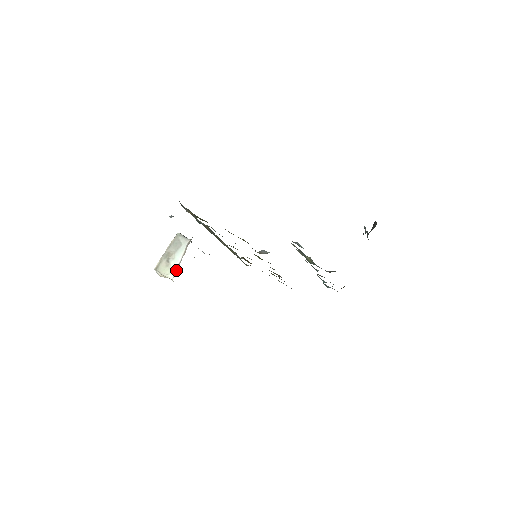
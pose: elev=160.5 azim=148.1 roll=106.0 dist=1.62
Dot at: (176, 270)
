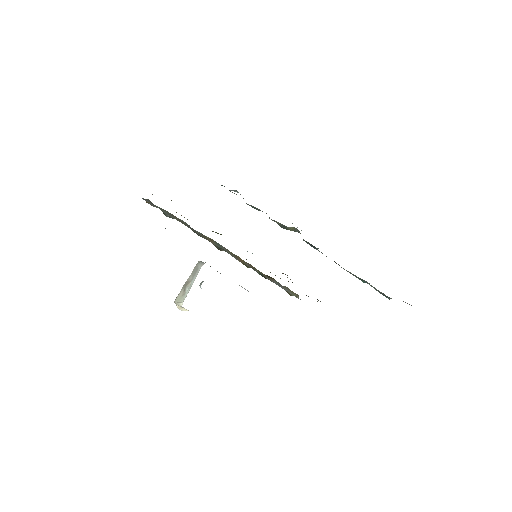
Dot at: (186, 295)
